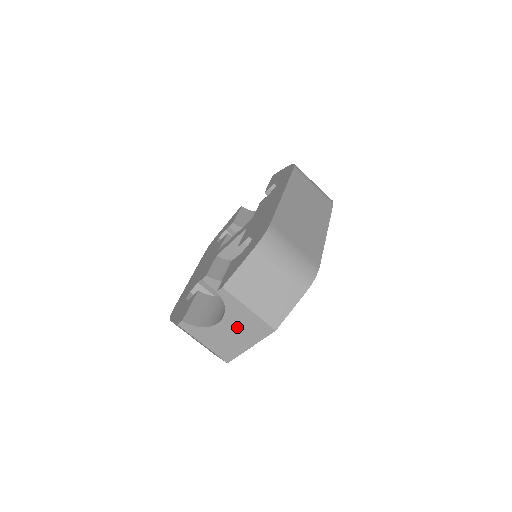
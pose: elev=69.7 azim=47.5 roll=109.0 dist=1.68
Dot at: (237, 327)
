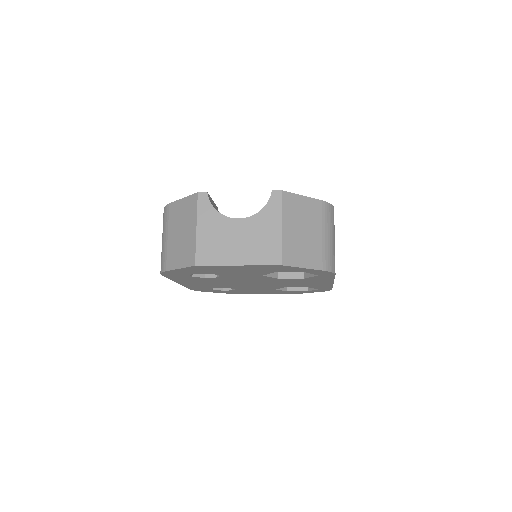
Dot at: (250, 235)
